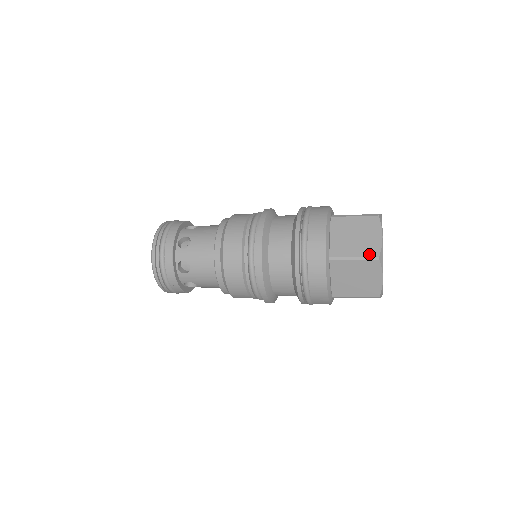
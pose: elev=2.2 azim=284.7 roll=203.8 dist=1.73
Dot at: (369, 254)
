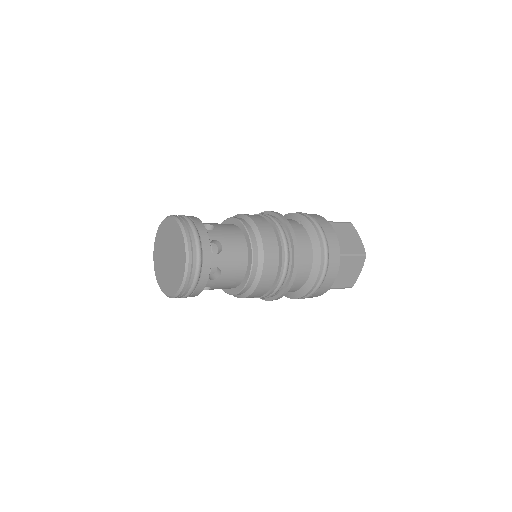
Dot at: (349, 286)
